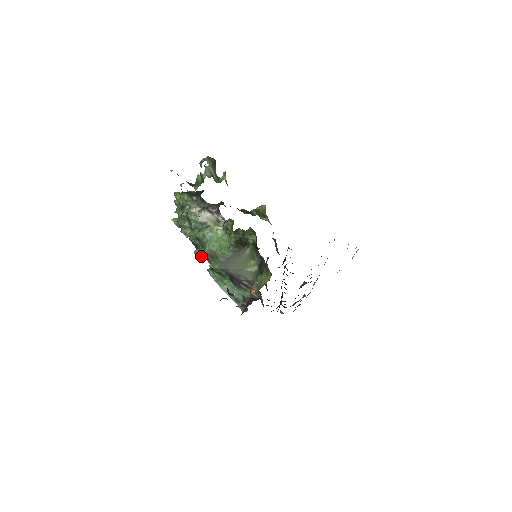
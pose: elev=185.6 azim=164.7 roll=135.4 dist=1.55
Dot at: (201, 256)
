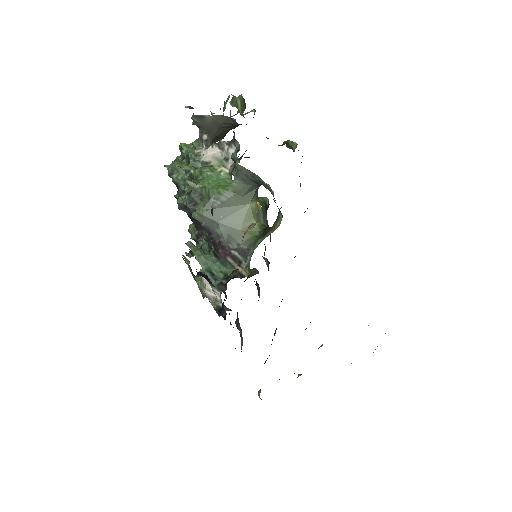
Dot at: (187, 198)
